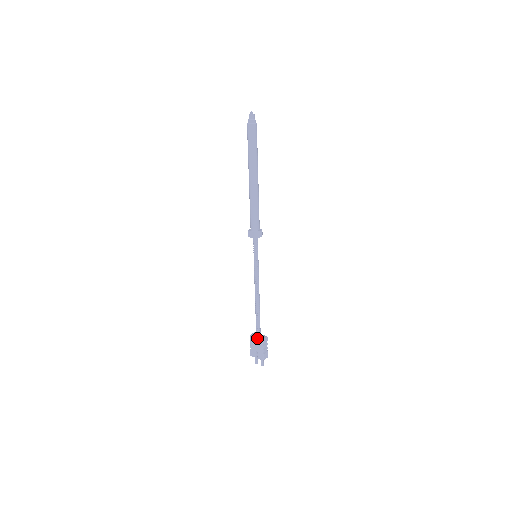
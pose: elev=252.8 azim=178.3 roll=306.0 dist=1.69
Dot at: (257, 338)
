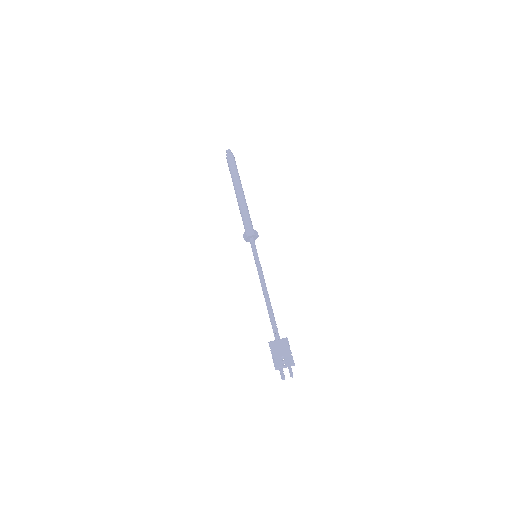
Dot at: (279, 339)
